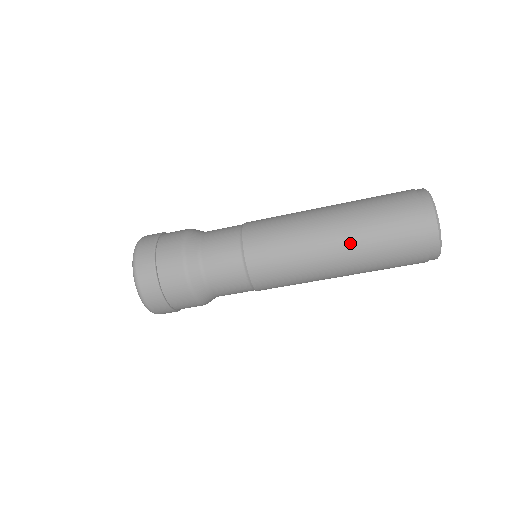
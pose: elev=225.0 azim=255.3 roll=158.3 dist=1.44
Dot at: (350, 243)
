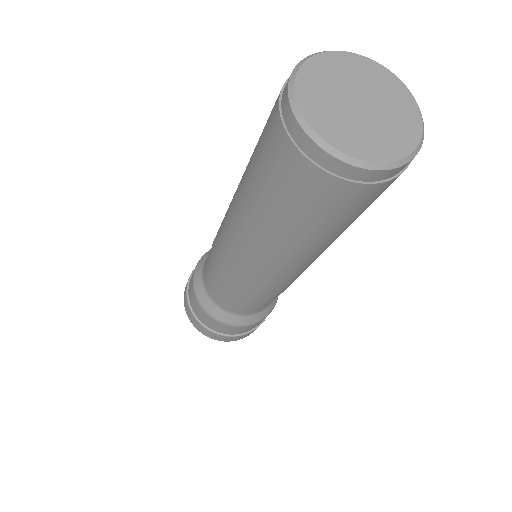
Dot at: (280, 241)
